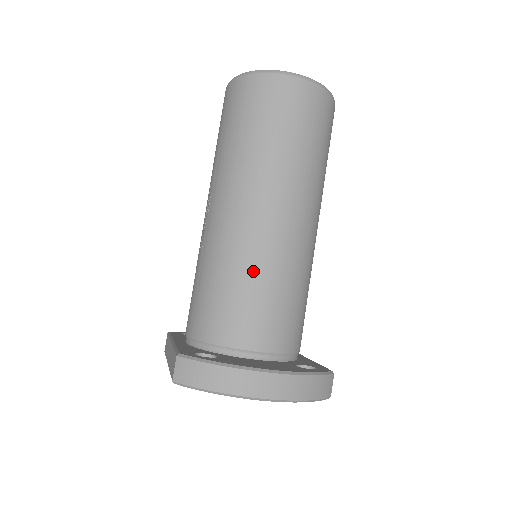
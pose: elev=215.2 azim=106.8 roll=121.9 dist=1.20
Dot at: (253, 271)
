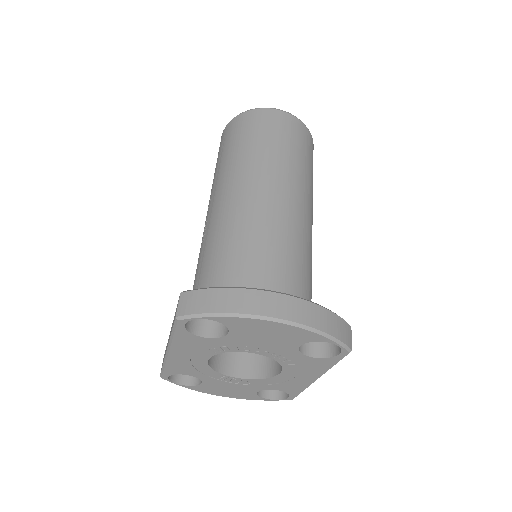
Dot at: (255, 236)
